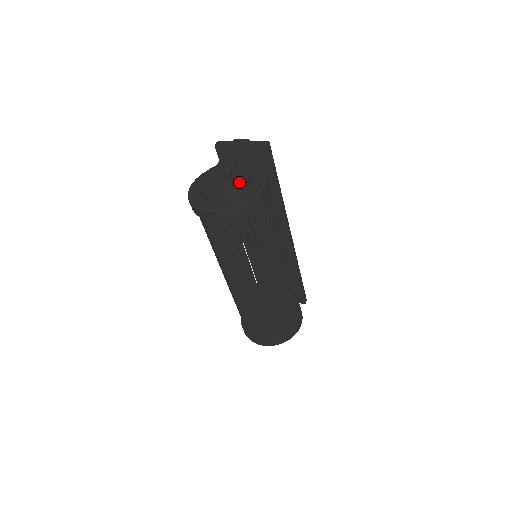
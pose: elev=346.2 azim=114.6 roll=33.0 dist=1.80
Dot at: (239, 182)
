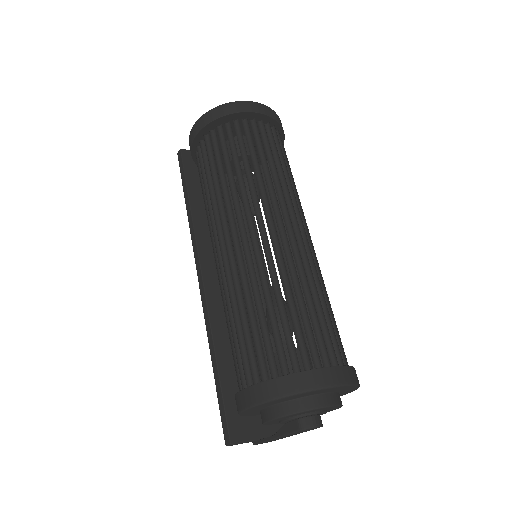
Dot at: occluded
